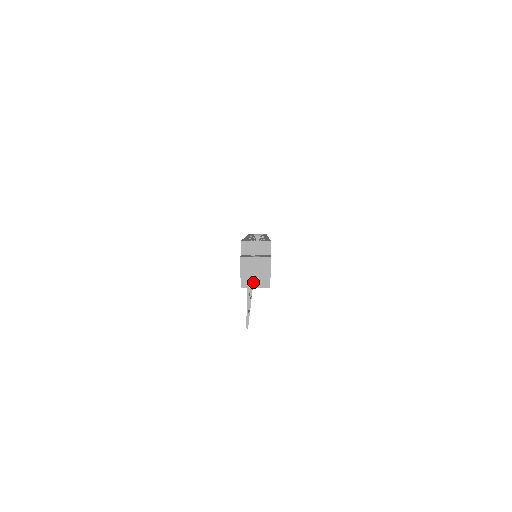
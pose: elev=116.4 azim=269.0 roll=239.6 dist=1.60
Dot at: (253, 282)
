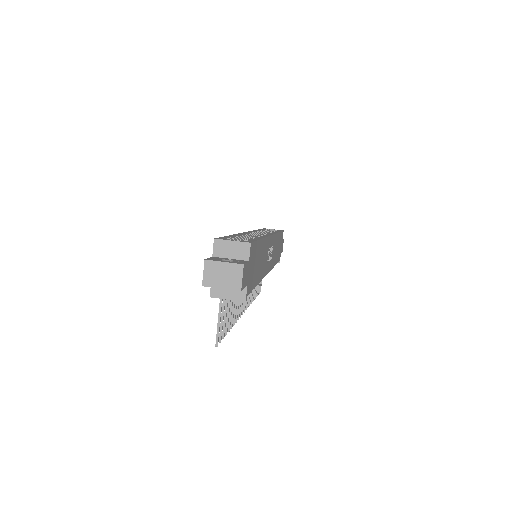
Dot at: (225, 292)
